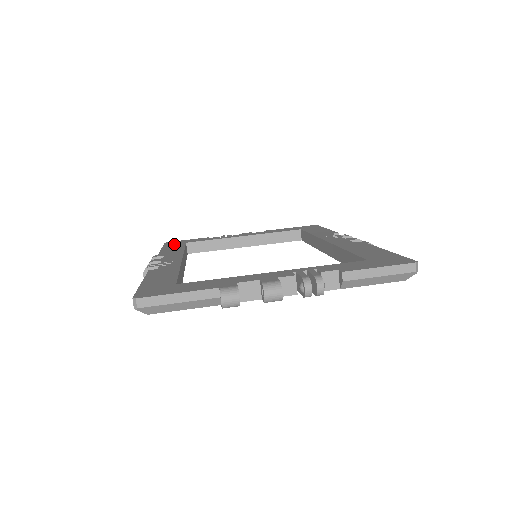
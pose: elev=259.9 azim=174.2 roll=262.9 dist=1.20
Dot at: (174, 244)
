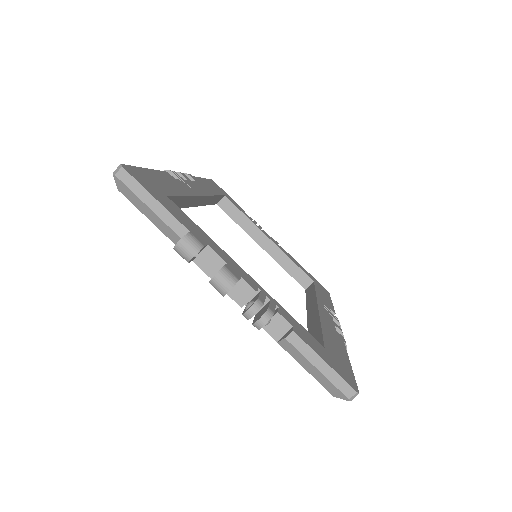
Dot at: occluded
